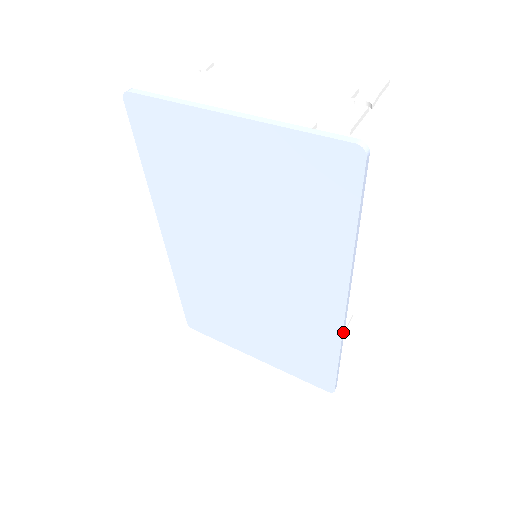
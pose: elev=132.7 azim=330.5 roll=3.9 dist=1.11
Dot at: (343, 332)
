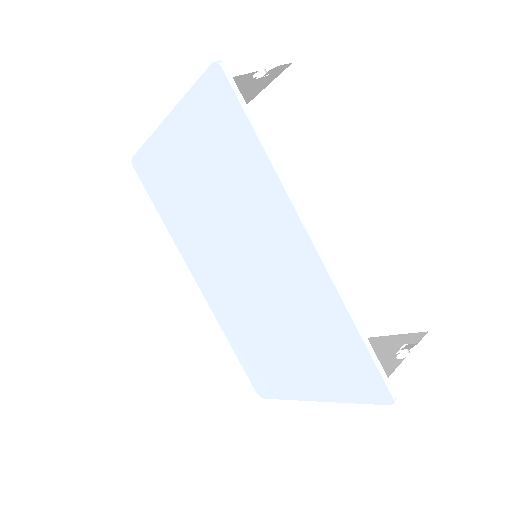
Dot at: (334, 281)
